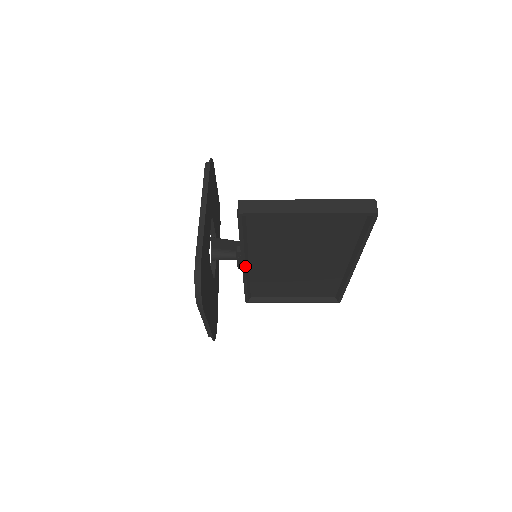
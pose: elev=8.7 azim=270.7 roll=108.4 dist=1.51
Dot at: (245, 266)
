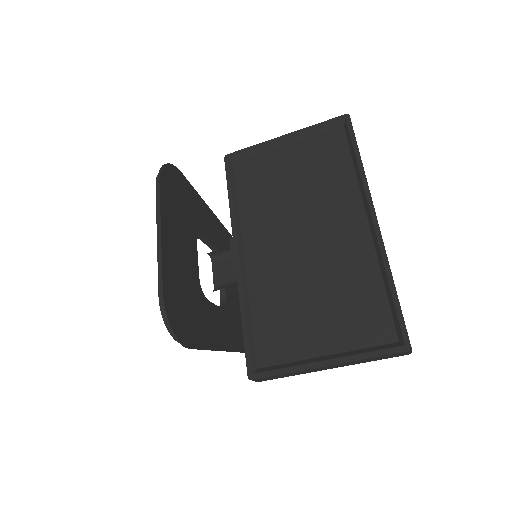
Dot at: (238, 253)
